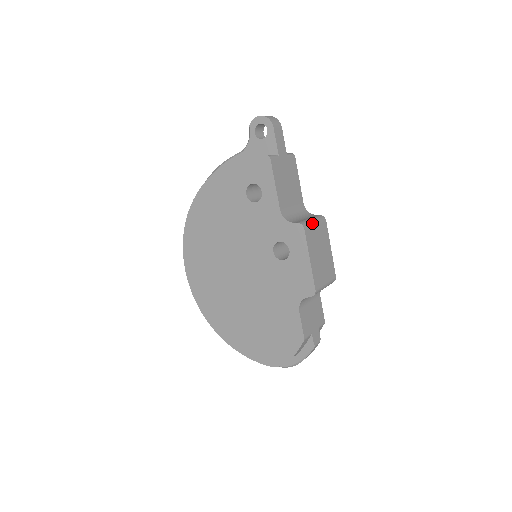
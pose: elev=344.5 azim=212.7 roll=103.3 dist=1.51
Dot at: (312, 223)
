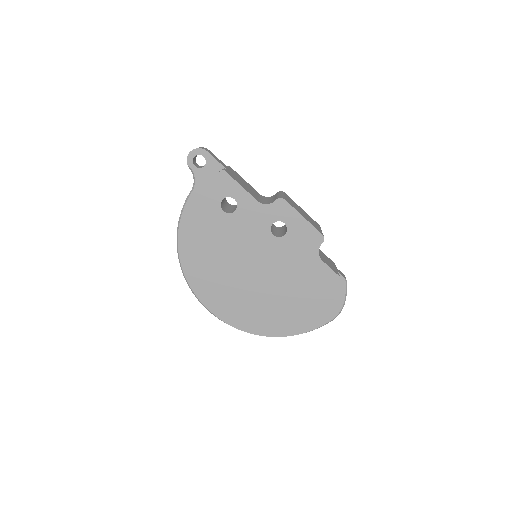
Dot at: (283, 196)
